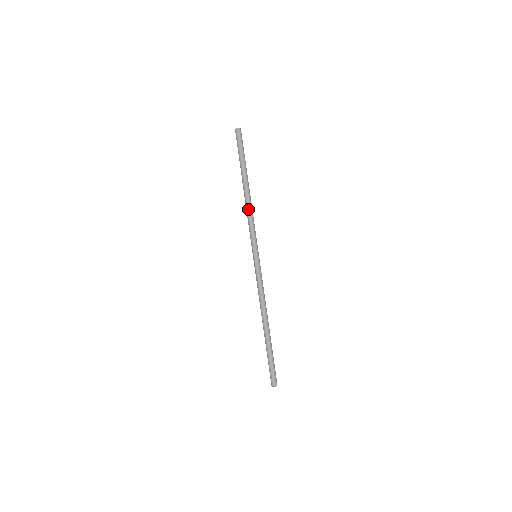
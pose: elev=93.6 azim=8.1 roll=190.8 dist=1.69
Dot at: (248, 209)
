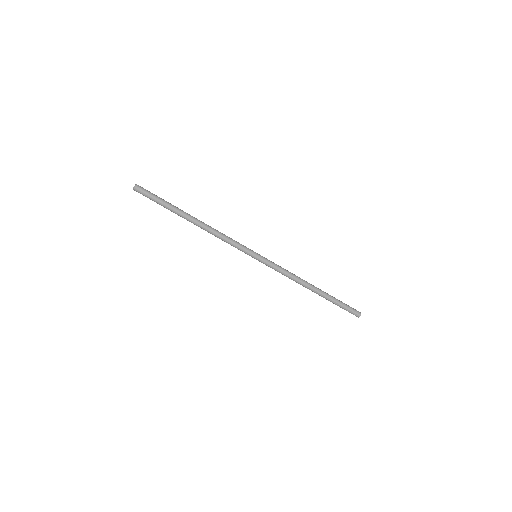
Dot at: (214, 233)
